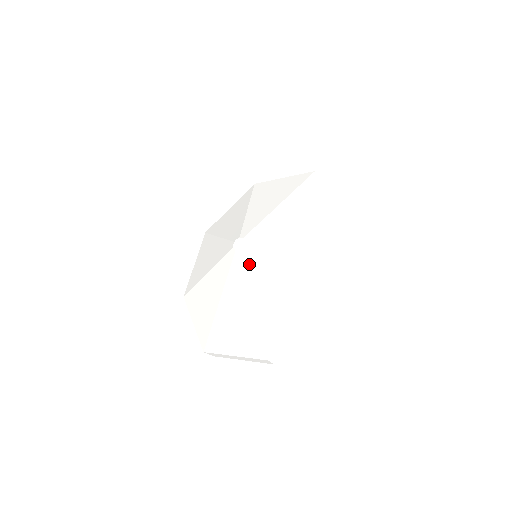
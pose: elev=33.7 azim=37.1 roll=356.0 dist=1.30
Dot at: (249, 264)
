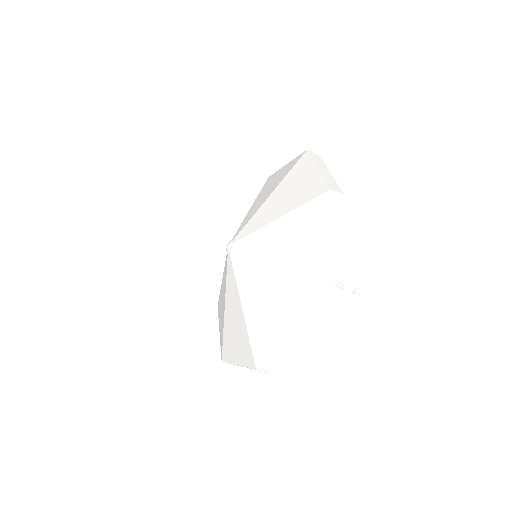
Dot at: (229, 274)
